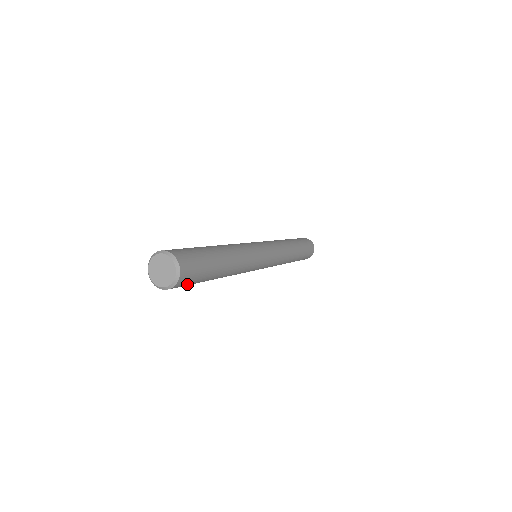
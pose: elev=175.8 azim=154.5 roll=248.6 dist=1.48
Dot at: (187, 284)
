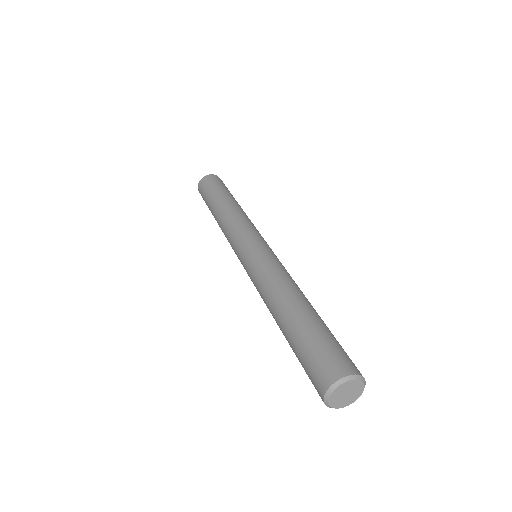
Dot at: occluded
